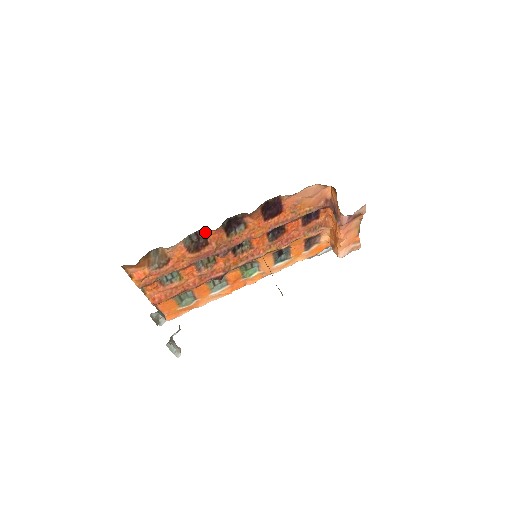
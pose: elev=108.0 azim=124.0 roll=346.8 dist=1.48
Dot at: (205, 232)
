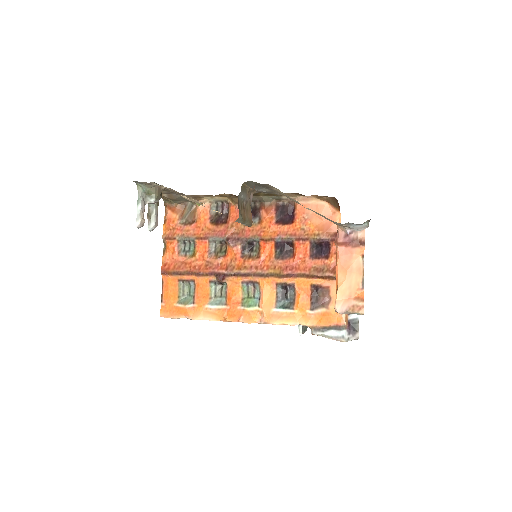
Dot at: (229, 209)
